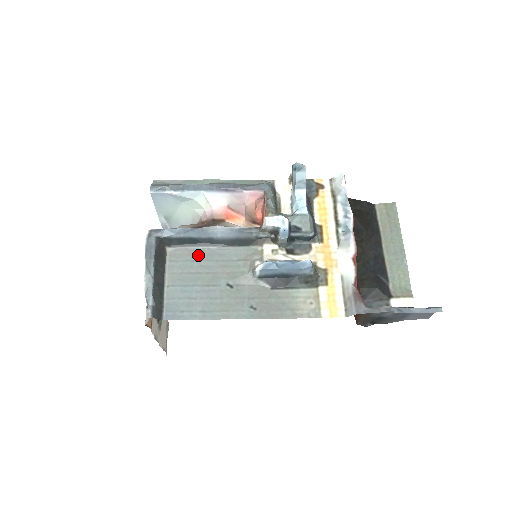
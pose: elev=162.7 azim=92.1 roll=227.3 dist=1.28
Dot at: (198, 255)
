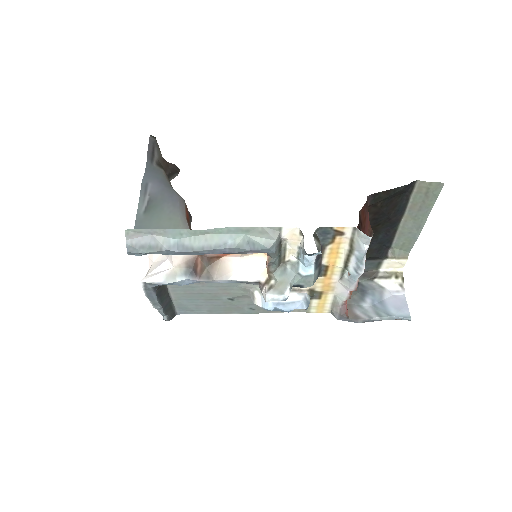
Dot at: (198, 284)
